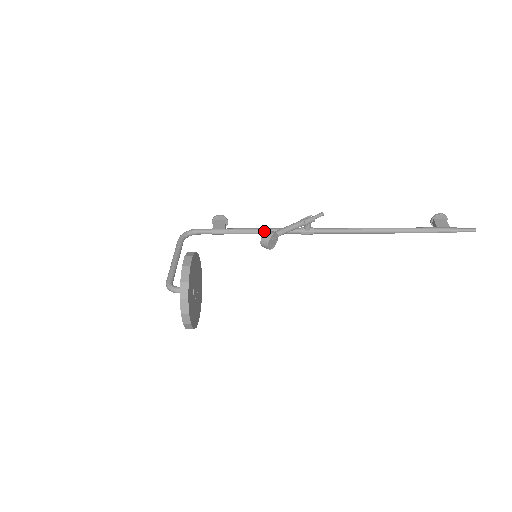
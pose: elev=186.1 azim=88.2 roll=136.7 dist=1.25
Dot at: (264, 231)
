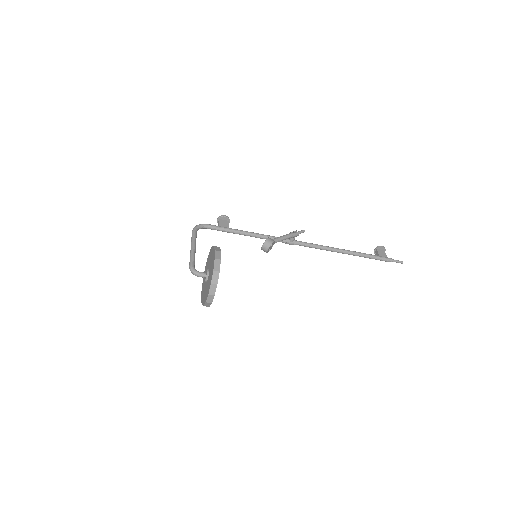
Dot at: (259, 236)
